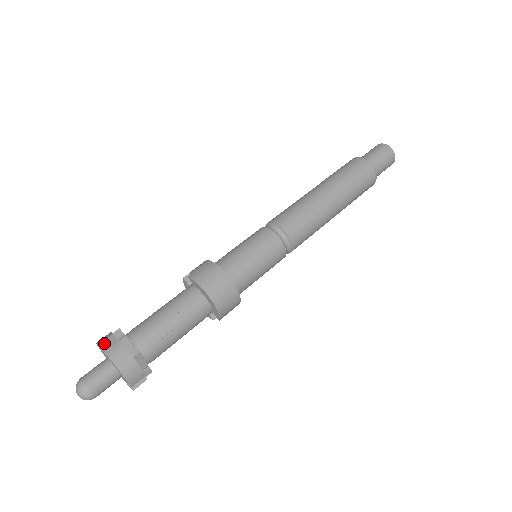
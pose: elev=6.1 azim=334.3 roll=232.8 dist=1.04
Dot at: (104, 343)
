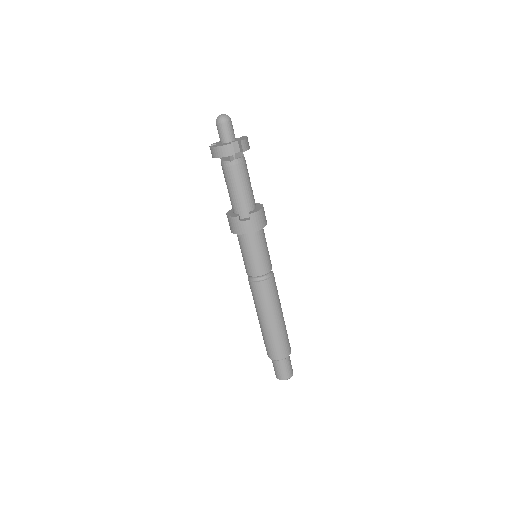
Dot at: occluded
